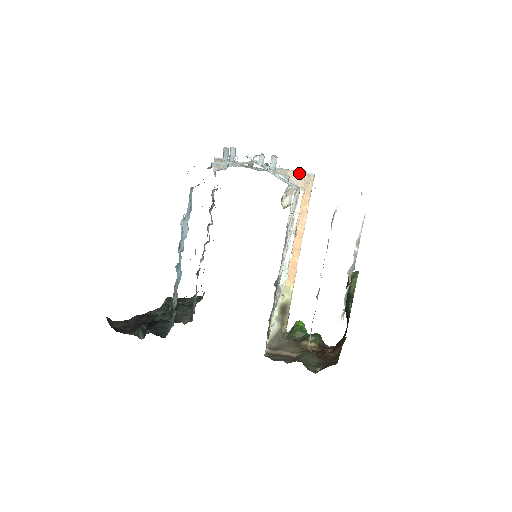
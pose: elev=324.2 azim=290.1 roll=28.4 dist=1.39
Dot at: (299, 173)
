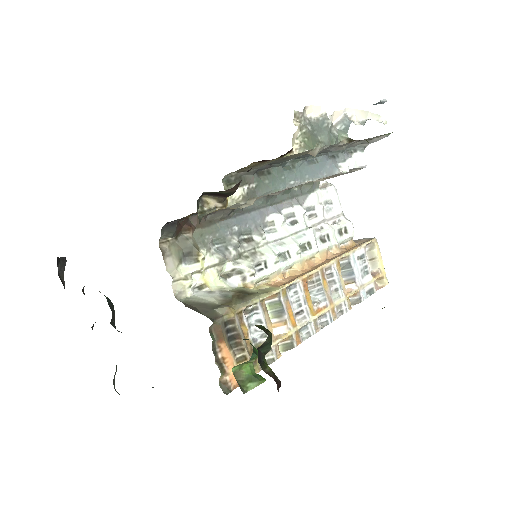
Dot at: (358, 240)
